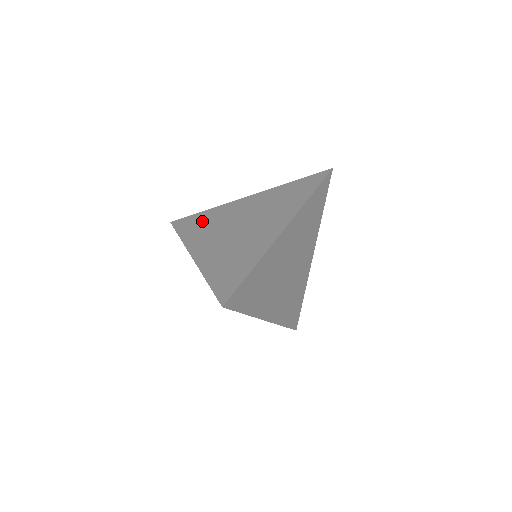
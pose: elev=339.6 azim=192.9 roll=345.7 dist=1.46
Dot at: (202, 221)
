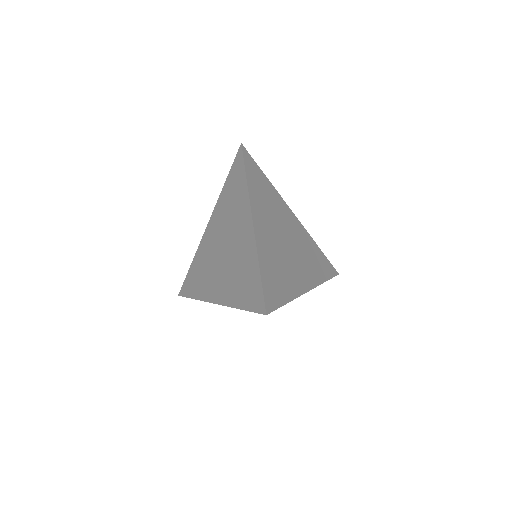
Dot at: (197, 272)
